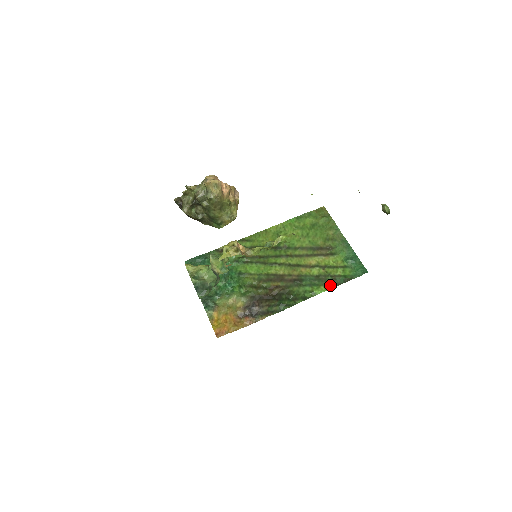
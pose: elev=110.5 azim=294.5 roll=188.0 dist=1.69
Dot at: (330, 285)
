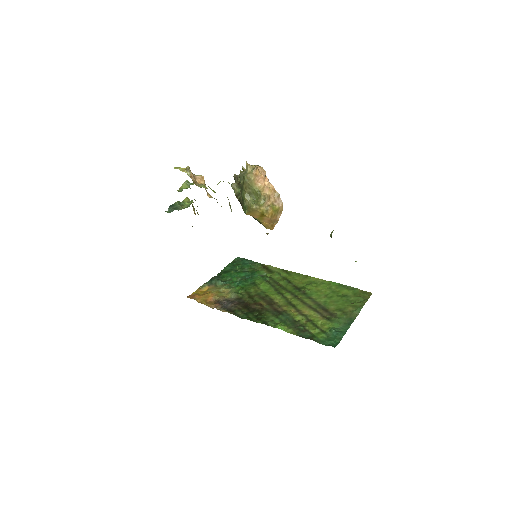
Dot at: (294, 331)
